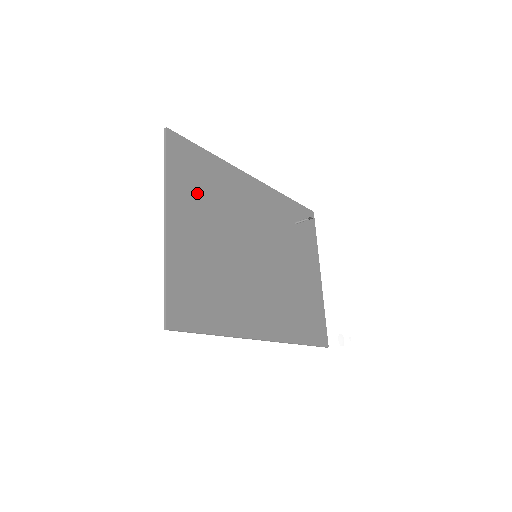
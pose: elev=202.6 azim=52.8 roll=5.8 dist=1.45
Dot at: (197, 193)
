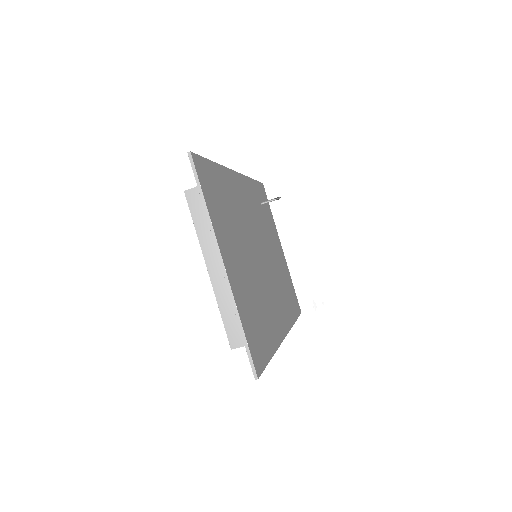
Dot at: (224, 217)
